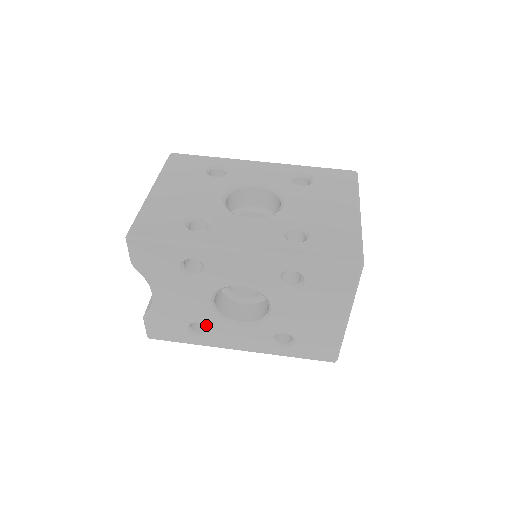
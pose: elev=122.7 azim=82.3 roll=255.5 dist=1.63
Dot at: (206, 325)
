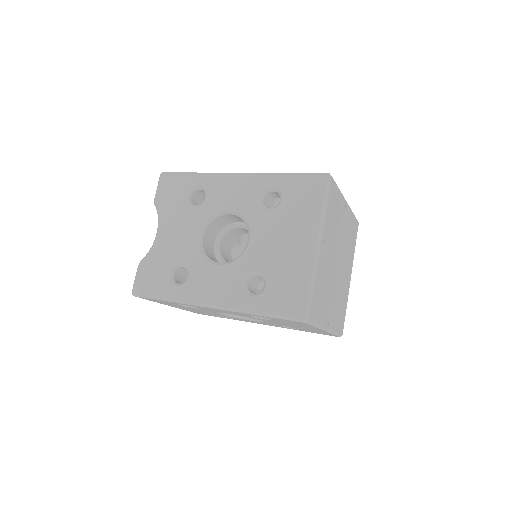
Dot at: (188, 267)
